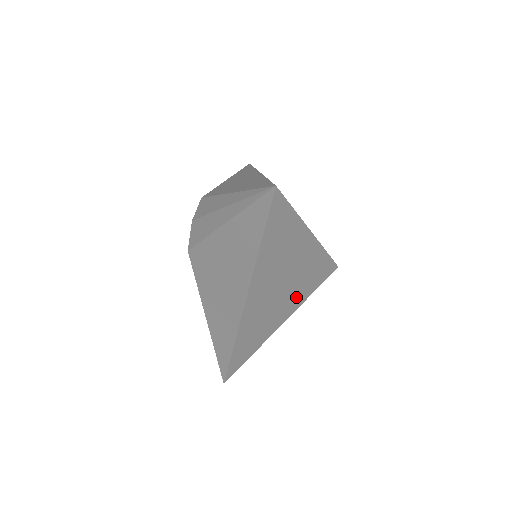
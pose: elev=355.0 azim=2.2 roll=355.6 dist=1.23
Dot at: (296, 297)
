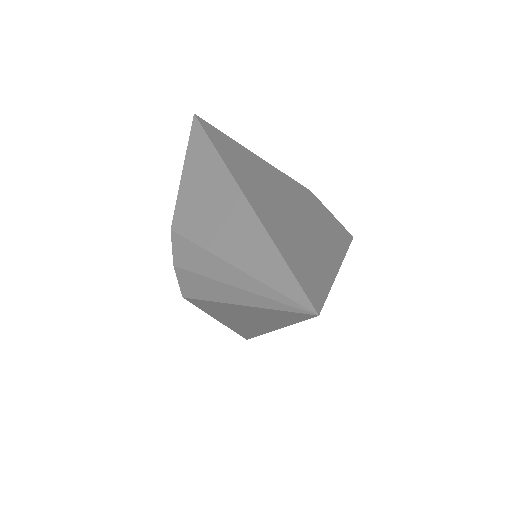
Dot at: occluded
